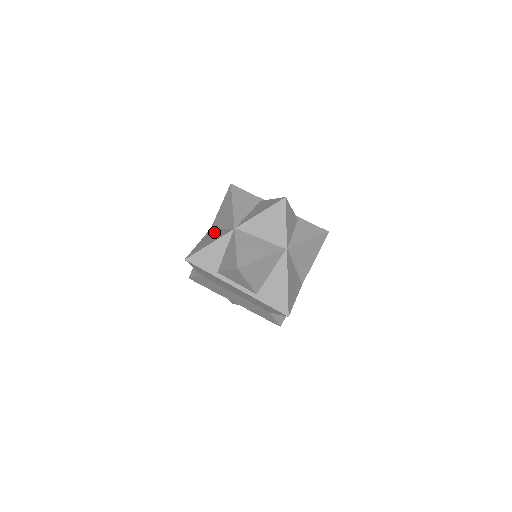
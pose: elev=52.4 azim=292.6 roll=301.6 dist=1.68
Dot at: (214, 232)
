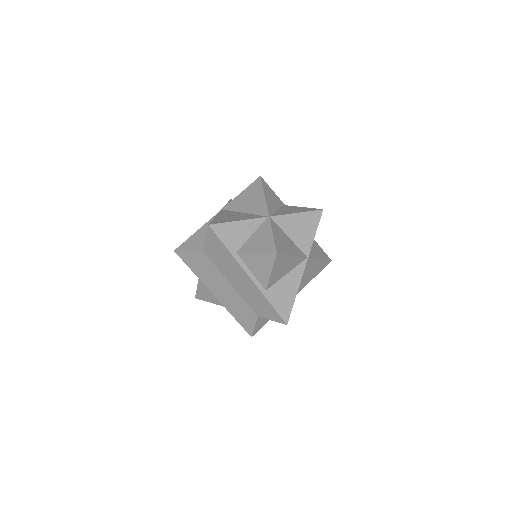
Dot at: (234, 213)
